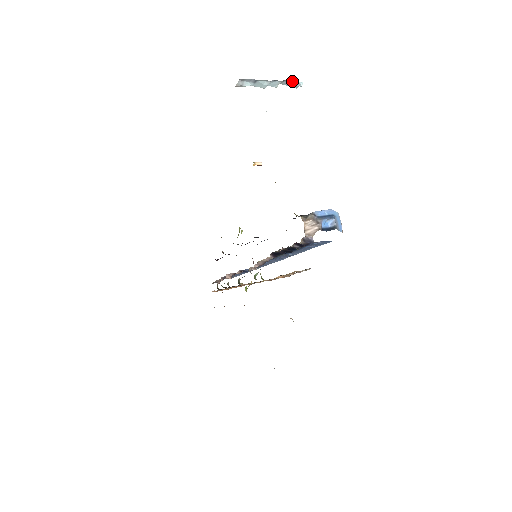
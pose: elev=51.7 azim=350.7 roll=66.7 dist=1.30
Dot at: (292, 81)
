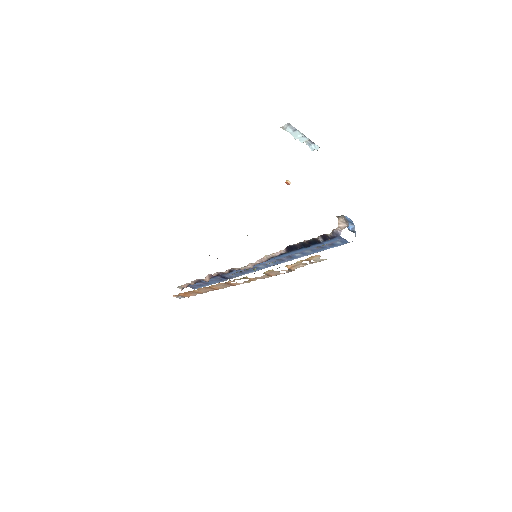
Dot at: (313, 144)
